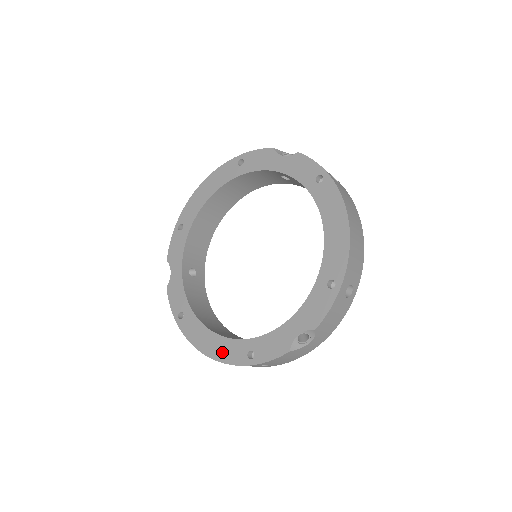
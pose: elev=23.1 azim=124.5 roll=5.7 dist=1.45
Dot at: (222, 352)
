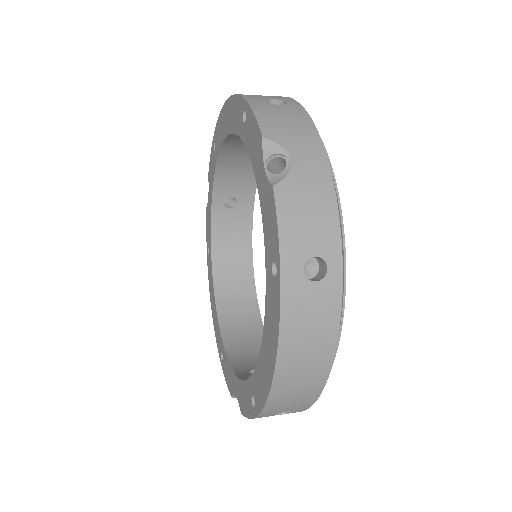
Dot at: (215, 325)
